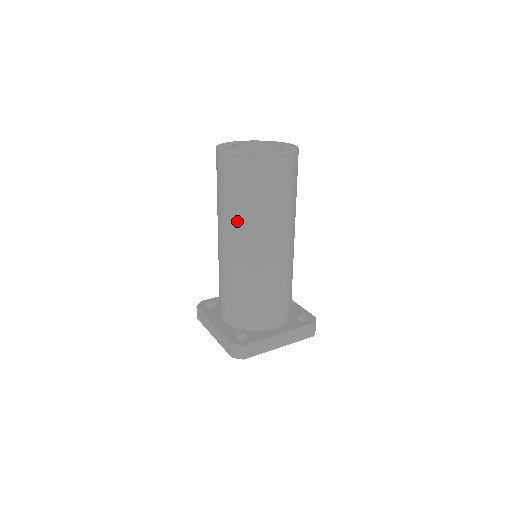
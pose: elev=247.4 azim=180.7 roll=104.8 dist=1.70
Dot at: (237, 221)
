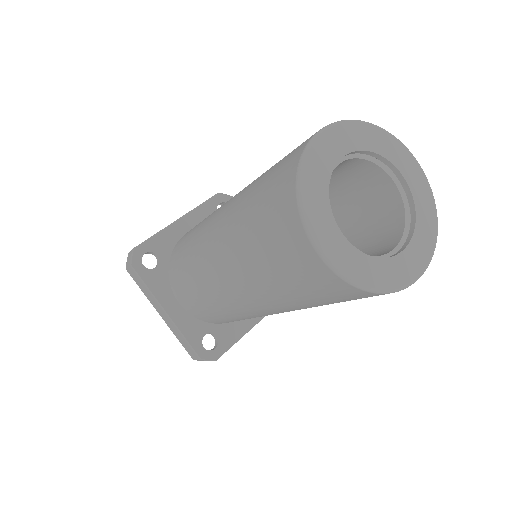
Dot at: (278, 304)
